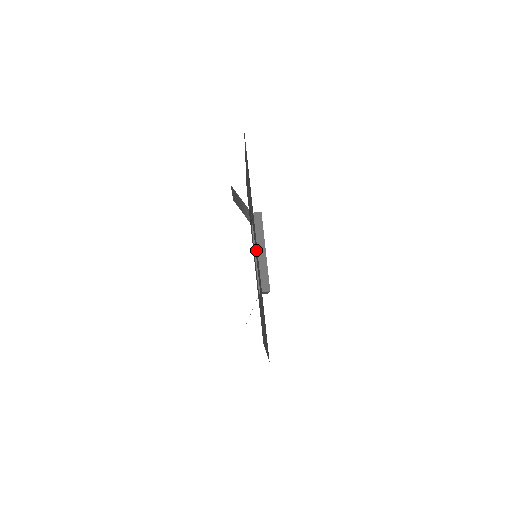
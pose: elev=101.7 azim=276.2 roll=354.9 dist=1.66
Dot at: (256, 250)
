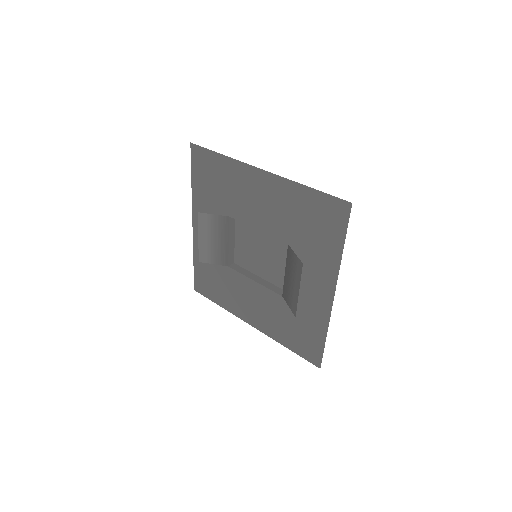
Dot at: (261, 199)
